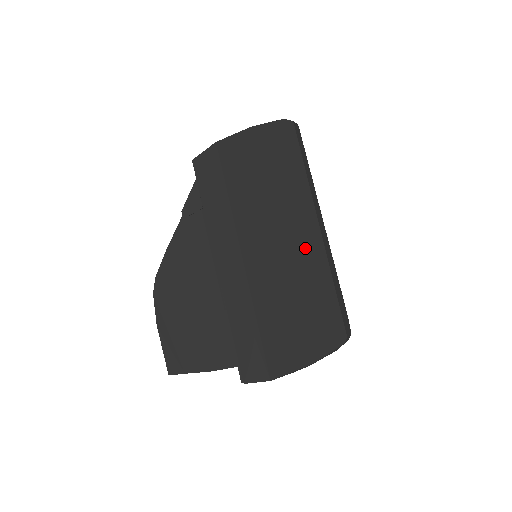
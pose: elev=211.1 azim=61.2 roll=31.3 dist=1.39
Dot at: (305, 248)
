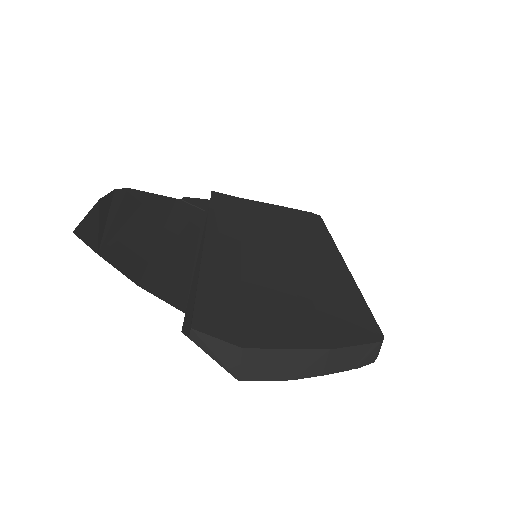
Dot at: (325, 265)
